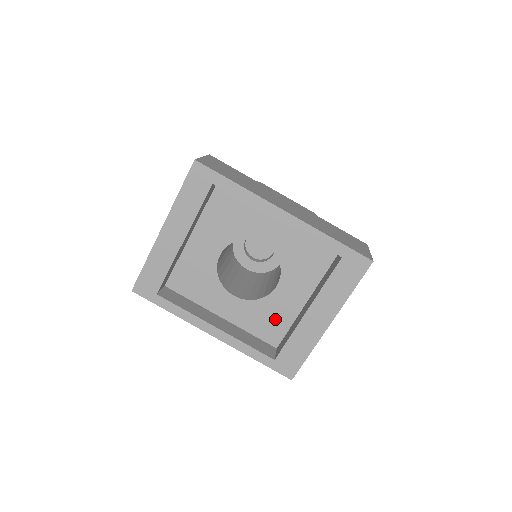
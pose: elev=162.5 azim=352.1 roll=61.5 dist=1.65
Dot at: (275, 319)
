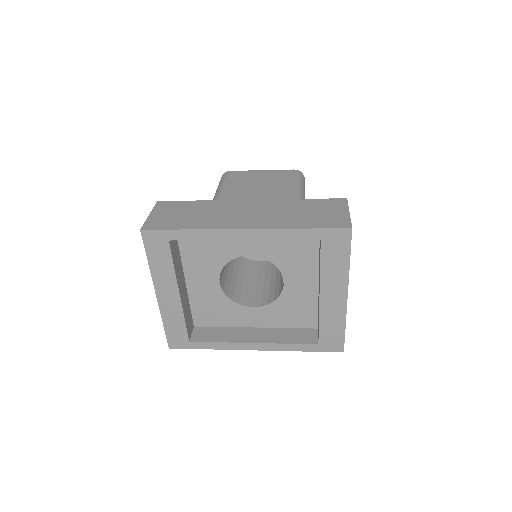
Dot at: (300, 308)
